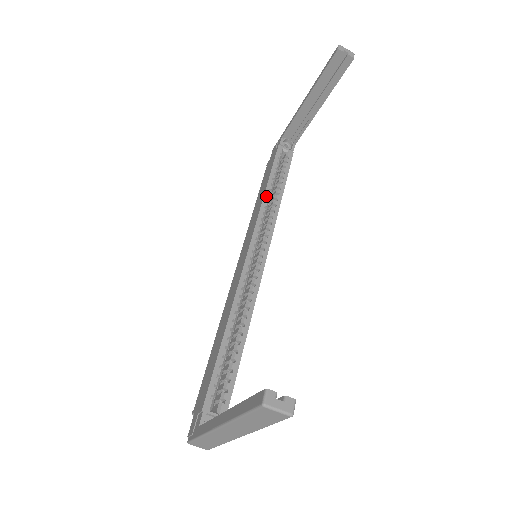
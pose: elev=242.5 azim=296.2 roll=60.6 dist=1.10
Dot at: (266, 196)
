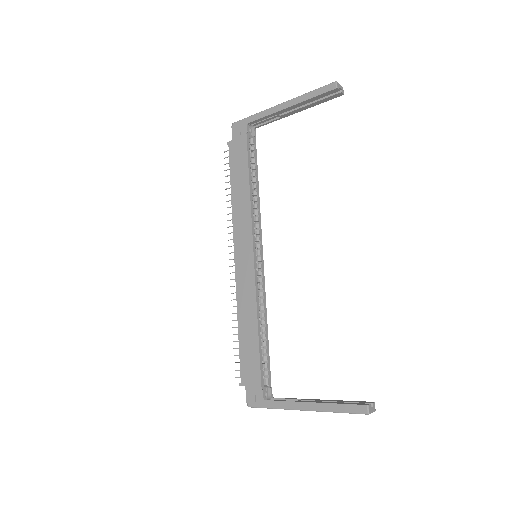
Dot at: (251, 196)
